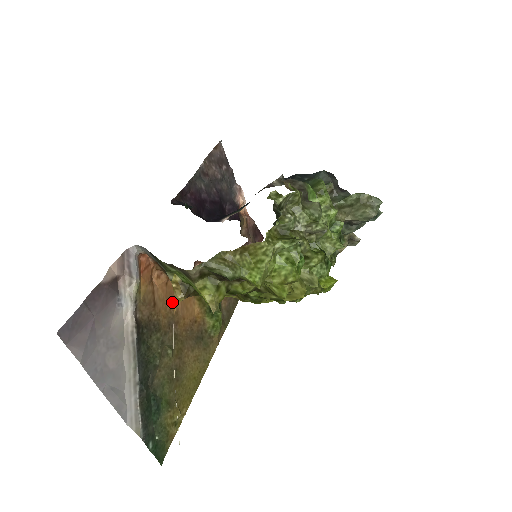
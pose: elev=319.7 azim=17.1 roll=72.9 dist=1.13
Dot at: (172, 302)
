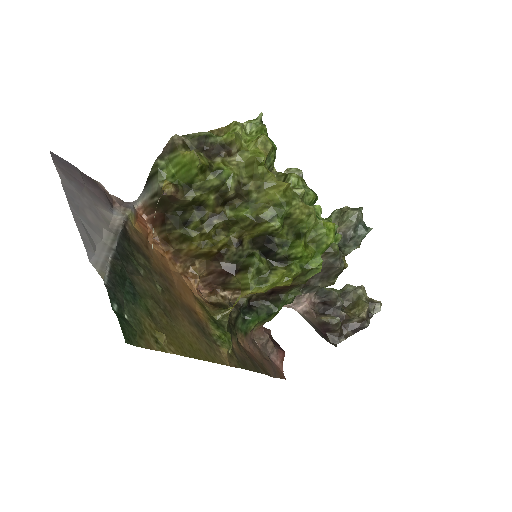
Dot at: (167, 271)
